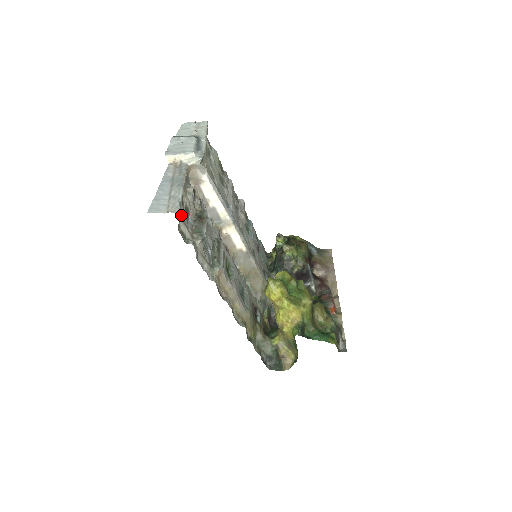
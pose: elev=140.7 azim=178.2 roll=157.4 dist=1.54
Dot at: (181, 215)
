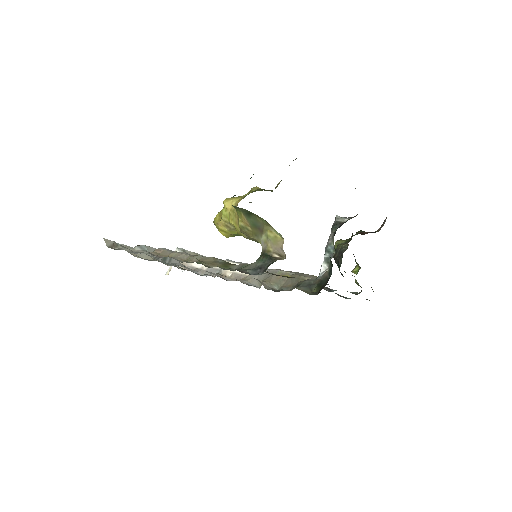
Dot at: occluded
